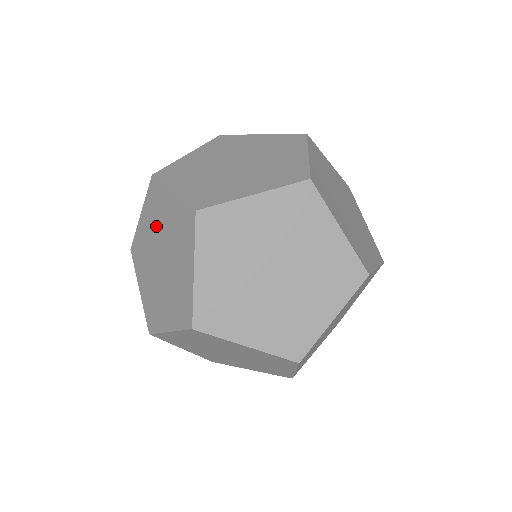
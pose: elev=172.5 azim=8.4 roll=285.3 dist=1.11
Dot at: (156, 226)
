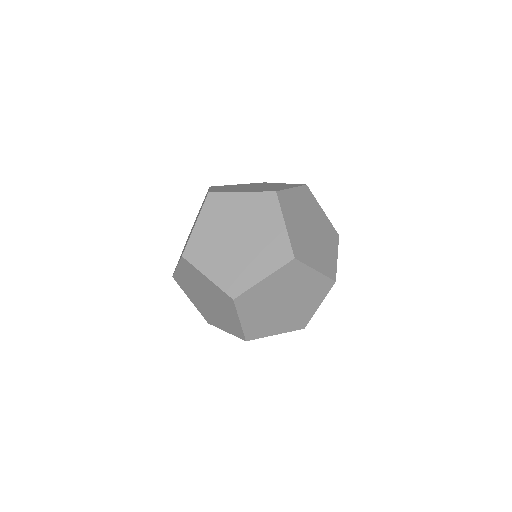
Dot at: (257, 185)
